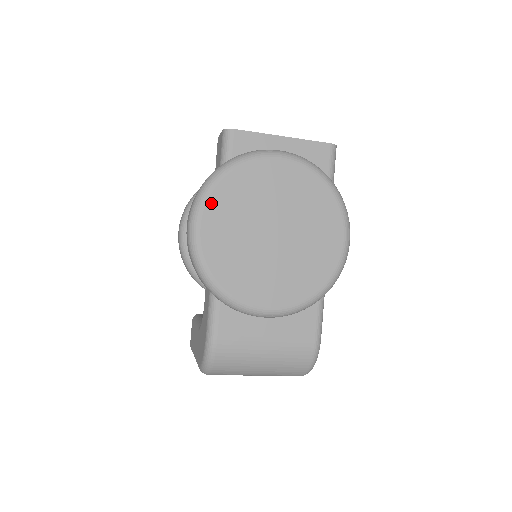
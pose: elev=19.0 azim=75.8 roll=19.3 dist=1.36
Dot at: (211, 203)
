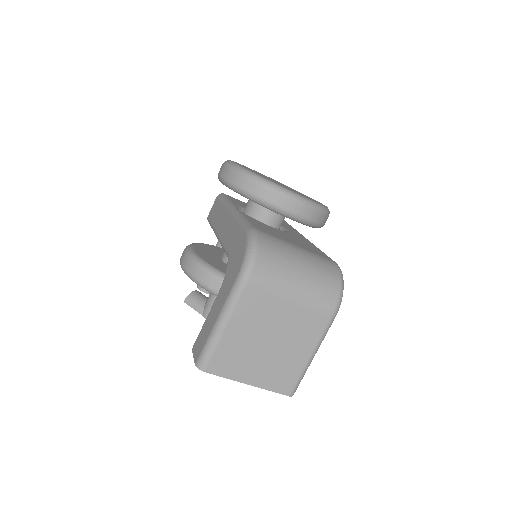
Dot at: occluded
